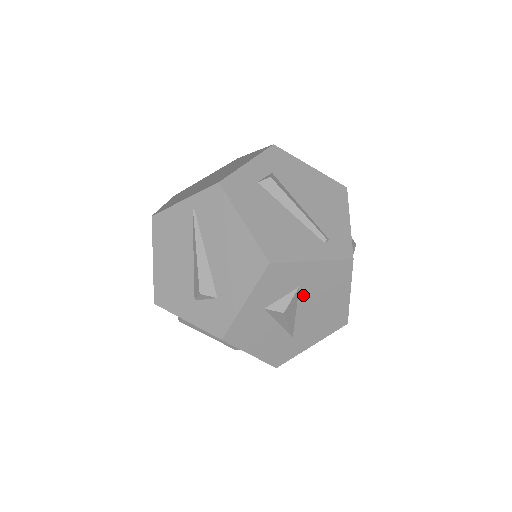
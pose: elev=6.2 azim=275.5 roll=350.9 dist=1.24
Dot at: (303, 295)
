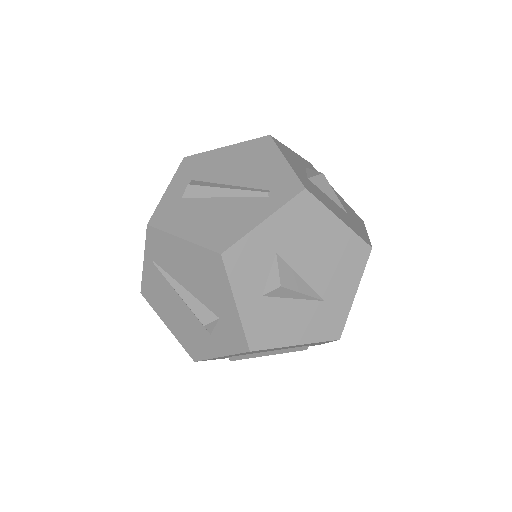
Dot at: (289, 257)
